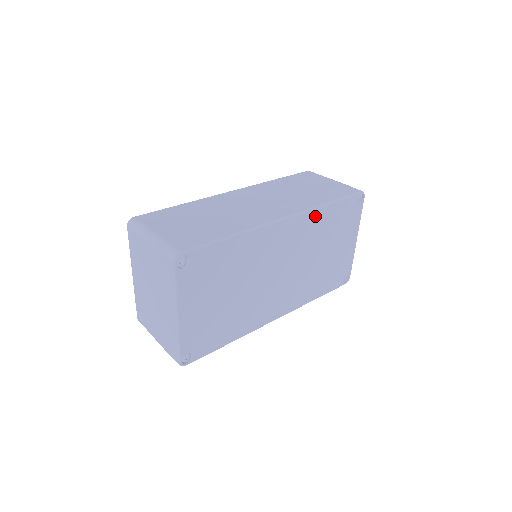
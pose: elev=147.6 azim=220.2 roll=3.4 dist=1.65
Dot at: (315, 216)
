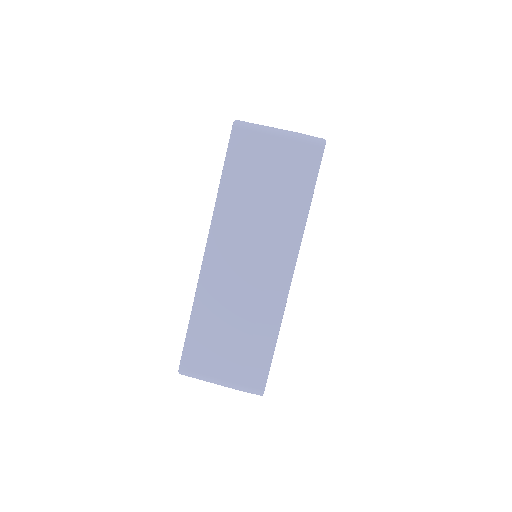
Dot at: occluded
